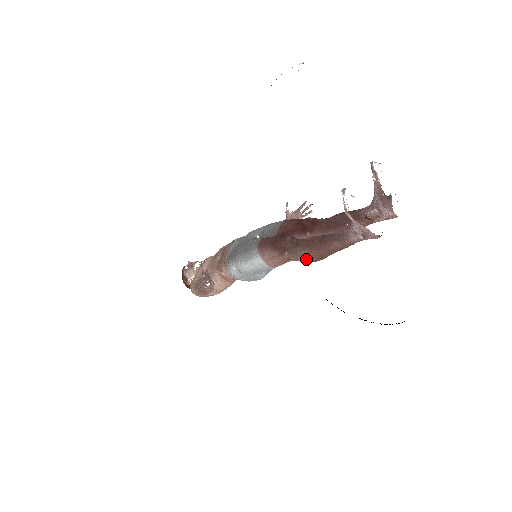
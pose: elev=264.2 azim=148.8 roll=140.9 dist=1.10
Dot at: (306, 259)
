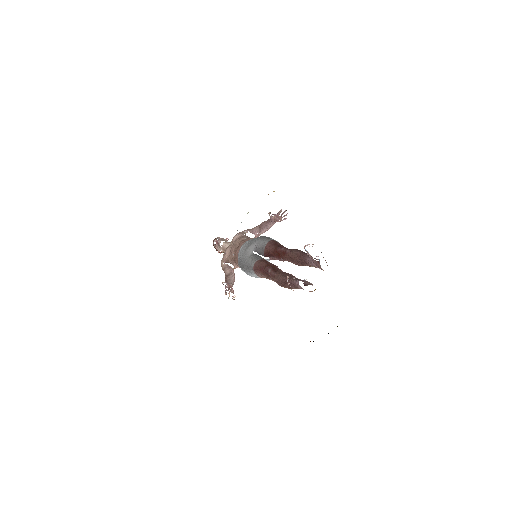
Dot at: (281, 286)
